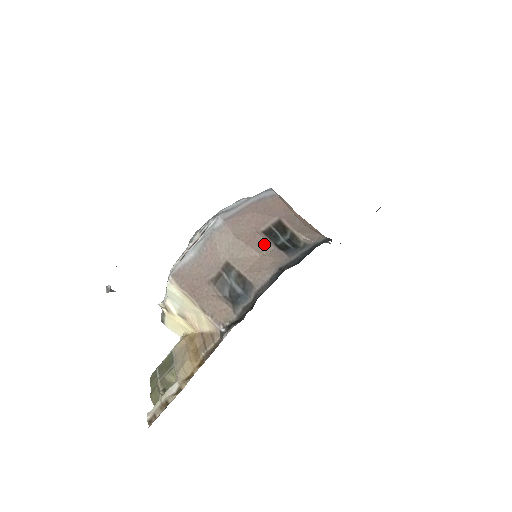
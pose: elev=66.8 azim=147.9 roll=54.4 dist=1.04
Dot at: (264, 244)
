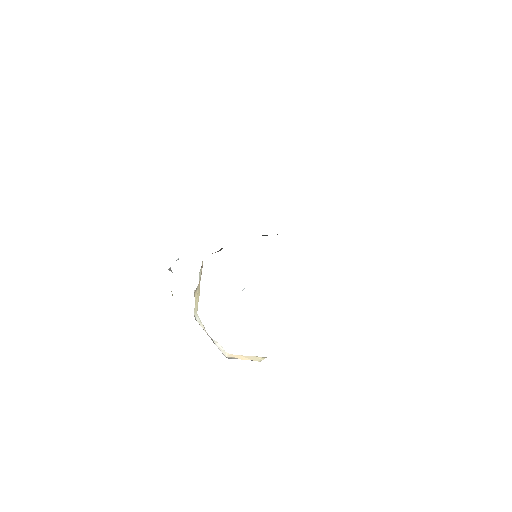
Dot at: occluded
